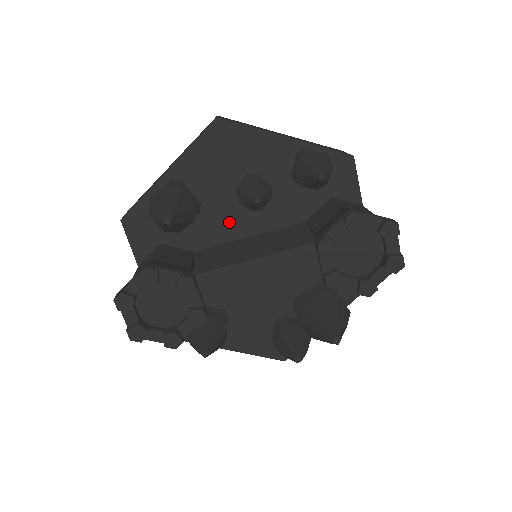
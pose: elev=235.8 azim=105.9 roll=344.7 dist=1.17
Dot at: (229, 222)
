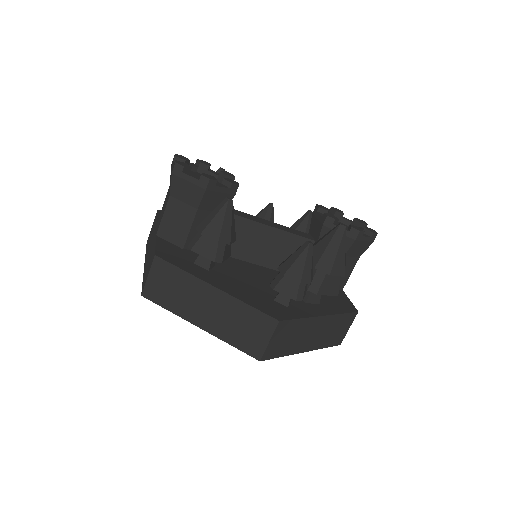
Dot at: occluded
